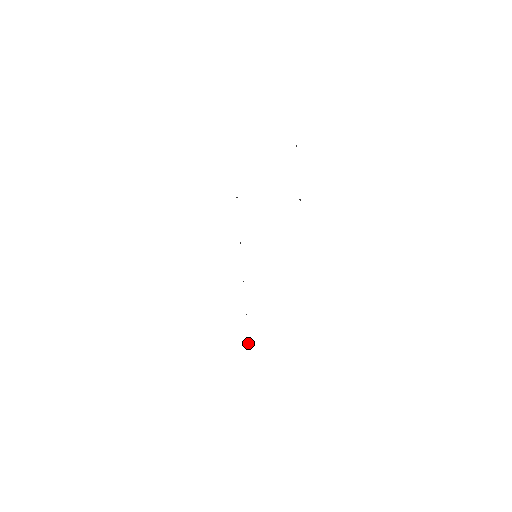
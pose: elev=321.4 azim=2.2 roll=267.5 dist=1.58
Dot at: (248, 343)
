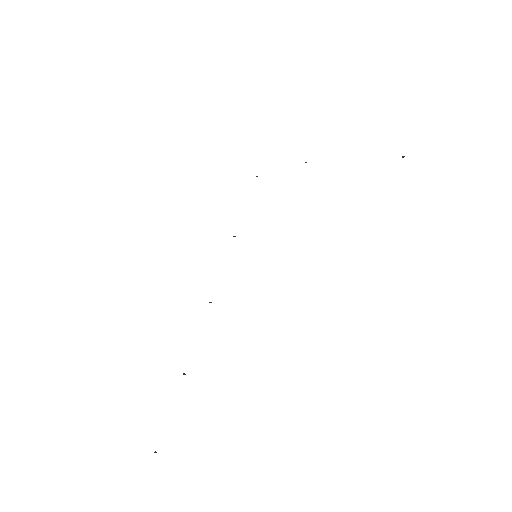
Dot at: (155, 451)
